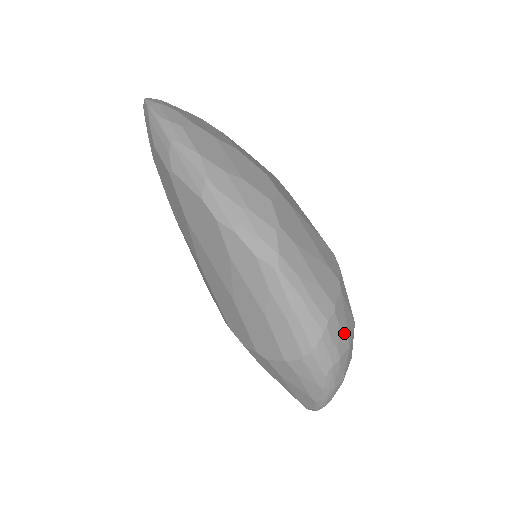
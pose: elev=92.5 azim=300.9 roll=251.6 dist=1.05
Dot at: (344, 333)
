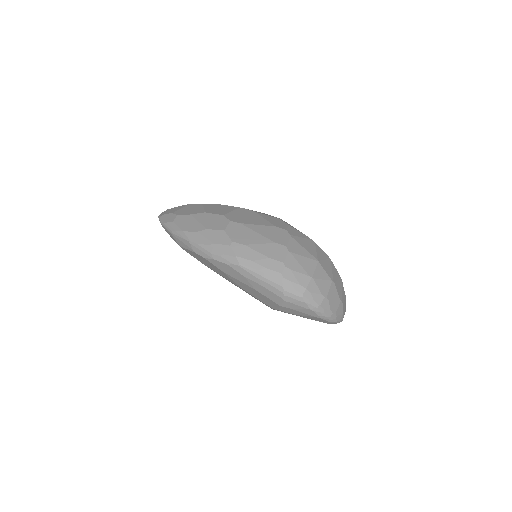
Dot at: (301, 273)
